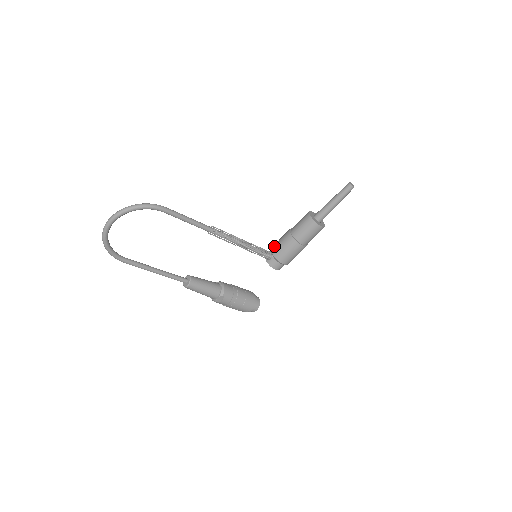
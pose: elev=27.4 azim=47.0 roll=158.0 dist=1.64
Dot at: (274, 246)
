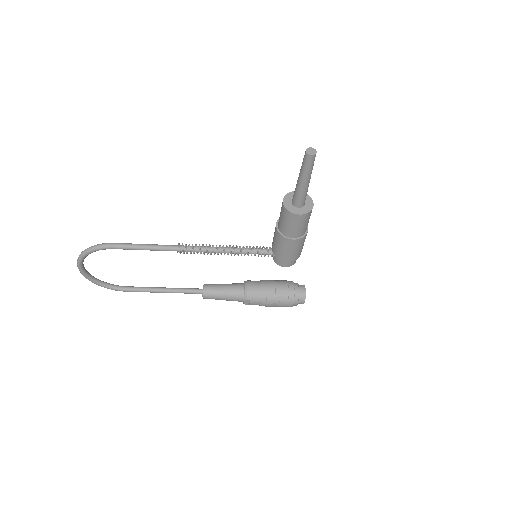
Dot at: occluded
